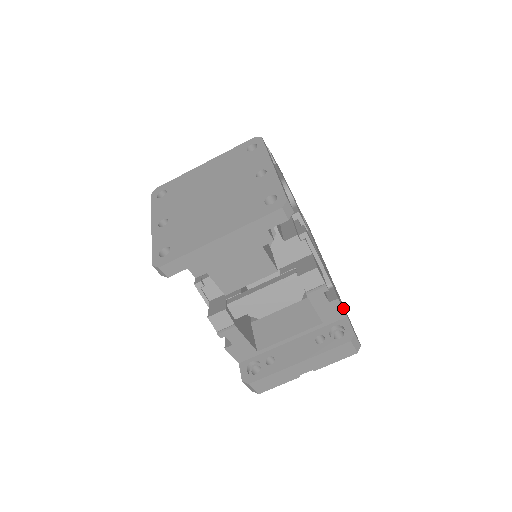
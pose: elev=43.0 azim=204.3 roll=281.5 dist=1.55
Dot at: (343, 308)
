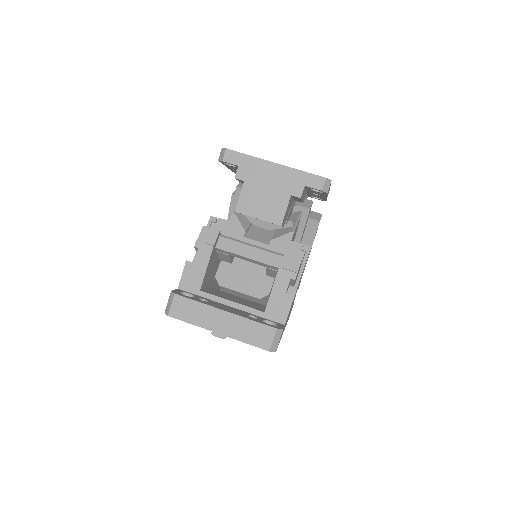
Dot at: occluded
